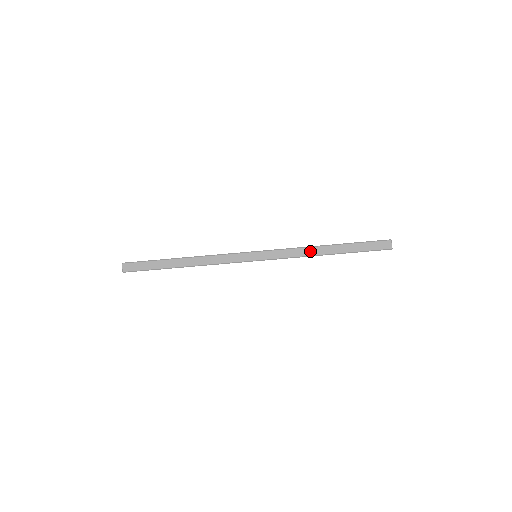
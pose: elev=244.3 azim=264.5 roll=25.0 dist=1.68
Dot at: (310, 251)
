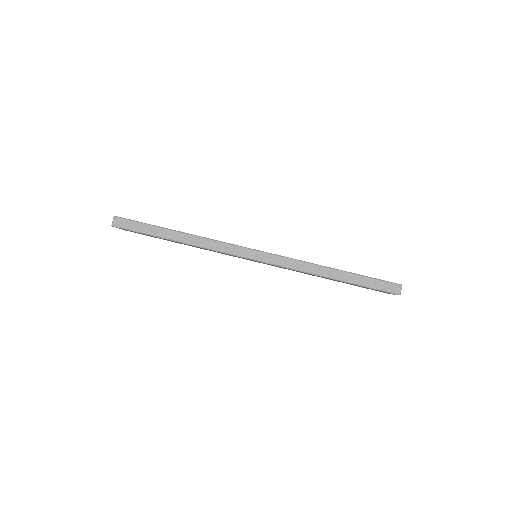
Dot at: (314, 269)
